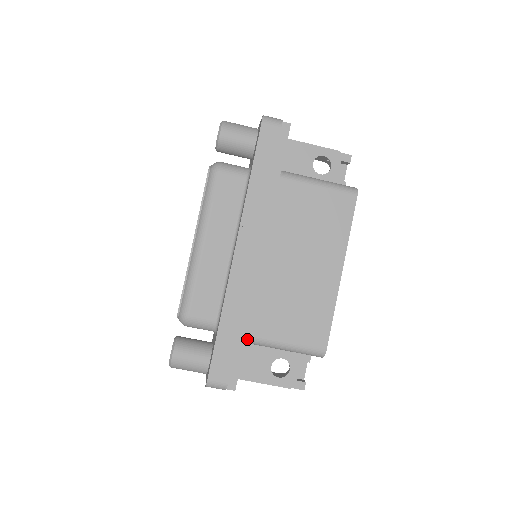
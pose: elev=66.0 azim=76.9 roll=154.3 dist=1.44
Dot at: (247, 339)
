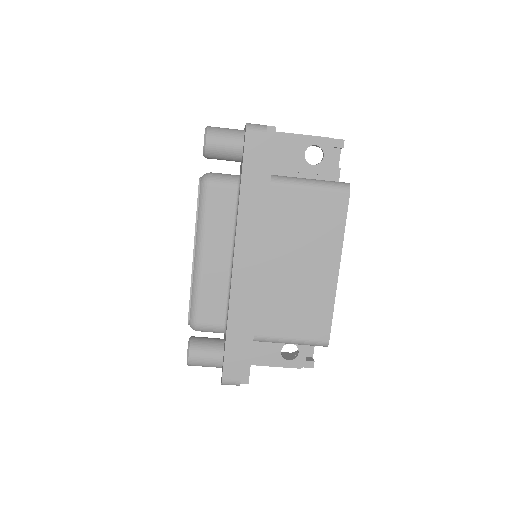
Dot at: (254, 339)
